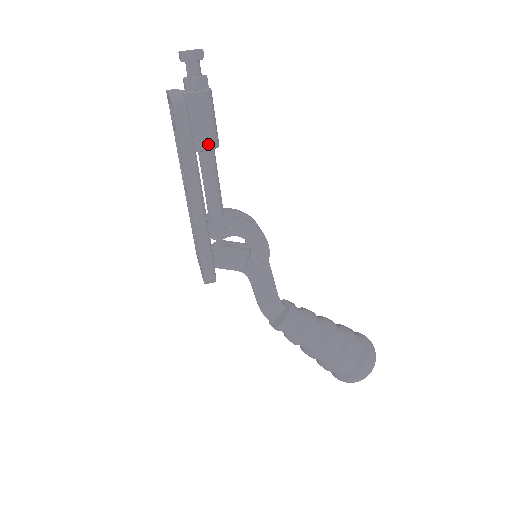
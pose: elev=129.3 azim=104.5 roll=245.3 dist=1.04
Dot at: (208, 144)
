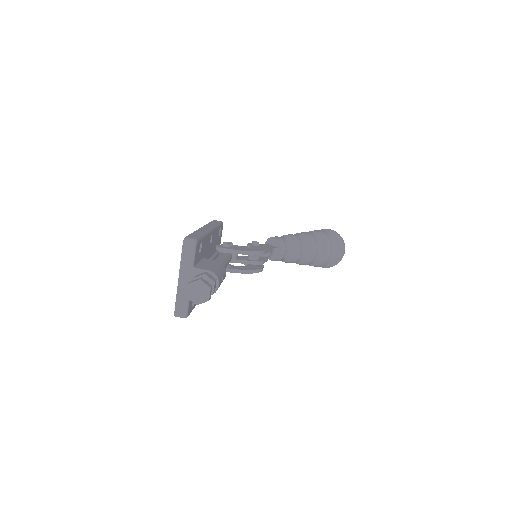
Dot at: occluded
